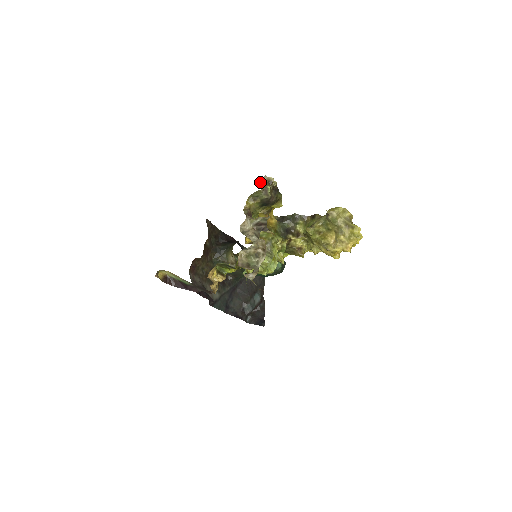
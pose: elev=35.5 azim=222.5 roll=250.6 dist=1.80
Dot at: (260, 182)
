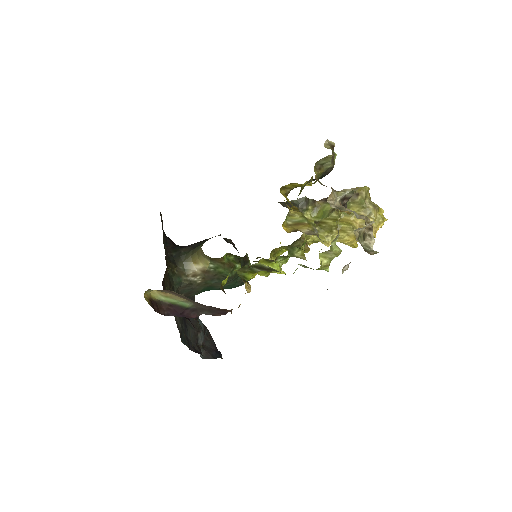
Dot at: (324, 145)
